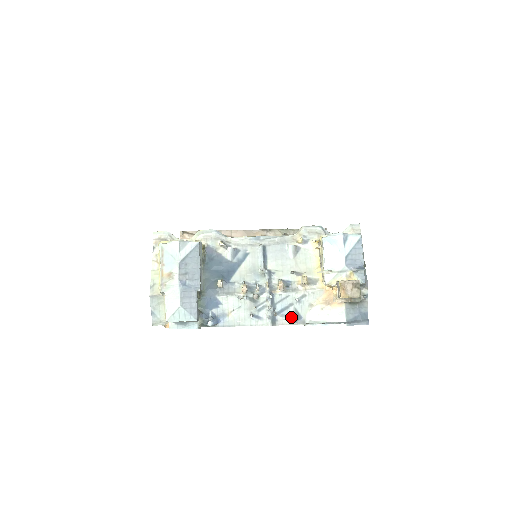
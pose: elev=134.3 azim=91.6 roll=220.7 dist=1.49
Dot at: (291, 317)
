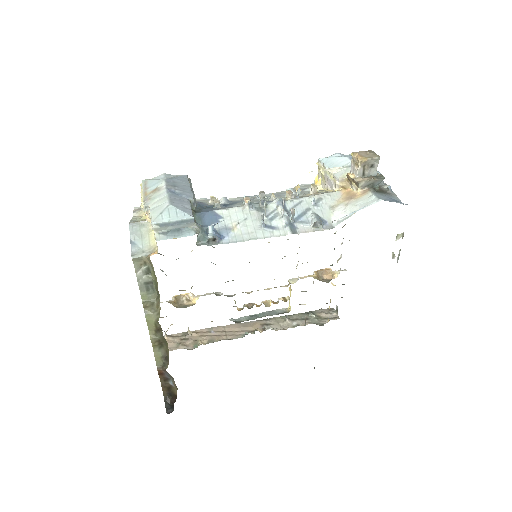
Dot at: (313, 219)
